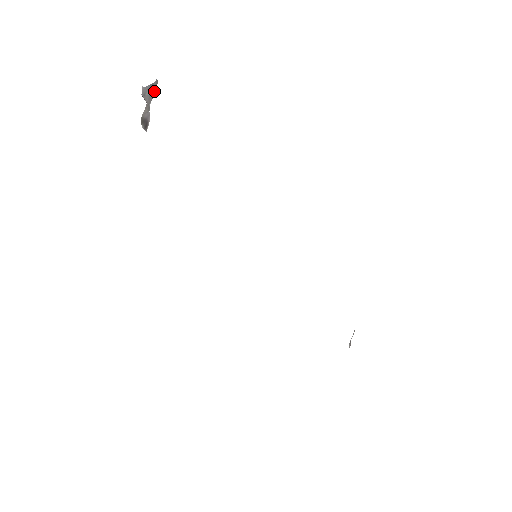
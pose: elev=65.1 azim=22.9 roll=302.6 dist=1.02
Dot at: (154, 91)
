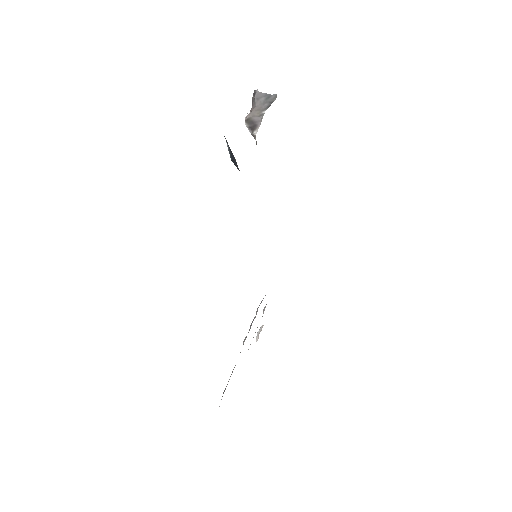
Dot at: (270, 102)
